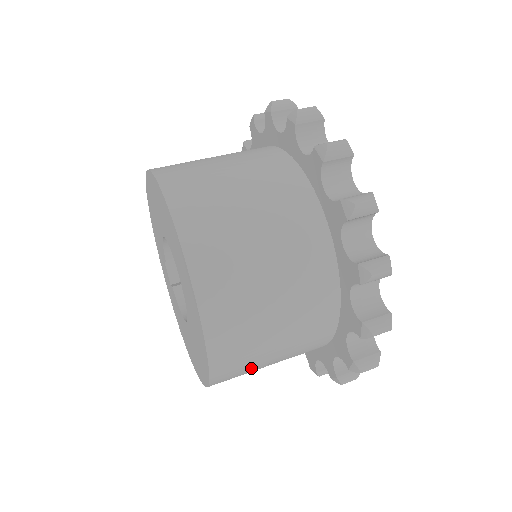
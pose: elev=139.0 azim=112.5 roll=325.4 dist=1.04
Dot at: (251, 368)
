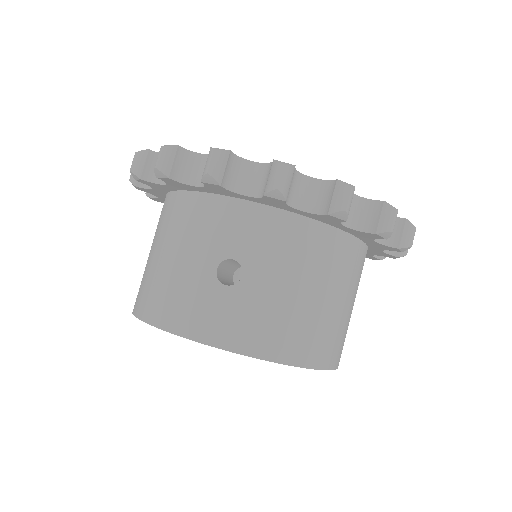
Dot at: occluded
